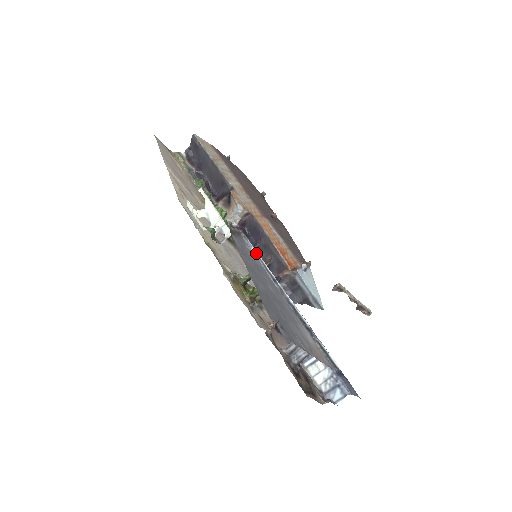
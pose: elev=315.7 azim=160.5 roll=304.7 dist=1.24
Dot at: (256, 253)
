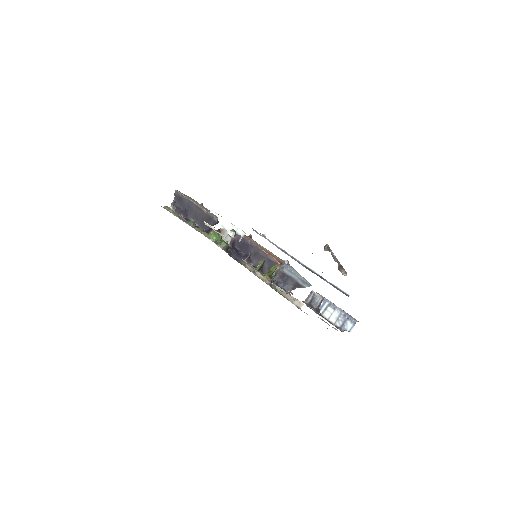
Dot at: (267, 239)
